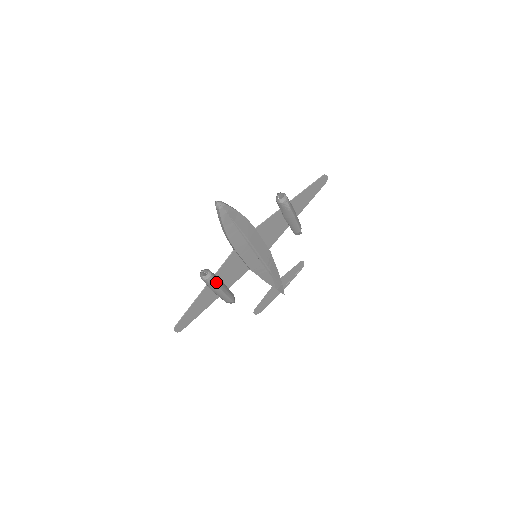
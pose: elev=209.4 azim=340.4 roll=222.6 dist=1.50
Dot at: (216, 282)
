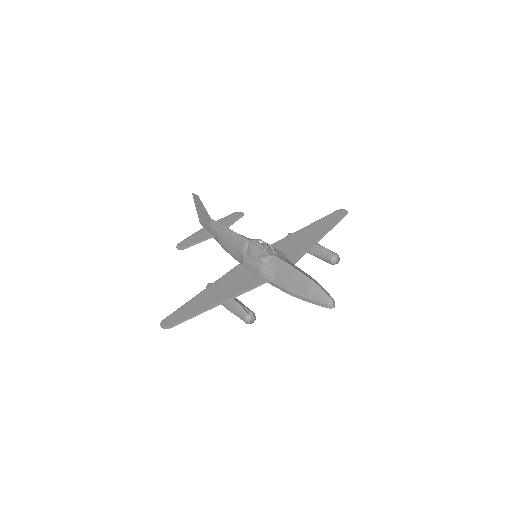
Dot at: occluded
